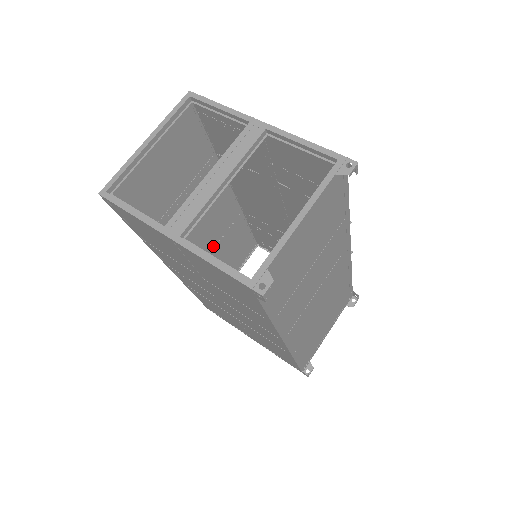
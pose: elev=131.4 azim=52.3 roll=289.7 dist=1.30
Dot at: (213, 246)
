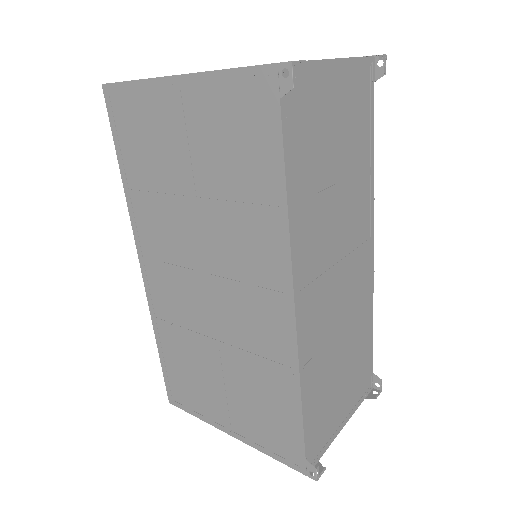
Dot at: occluded
